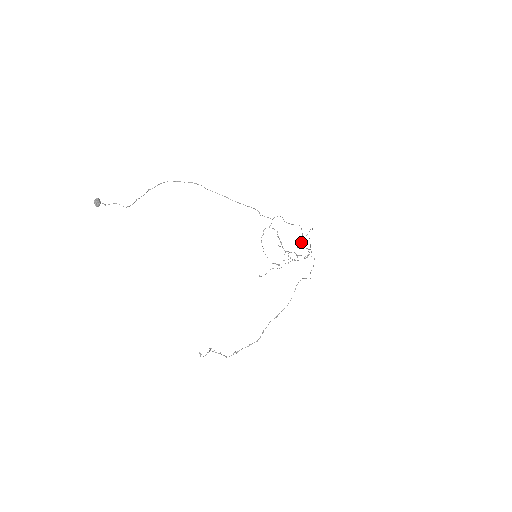
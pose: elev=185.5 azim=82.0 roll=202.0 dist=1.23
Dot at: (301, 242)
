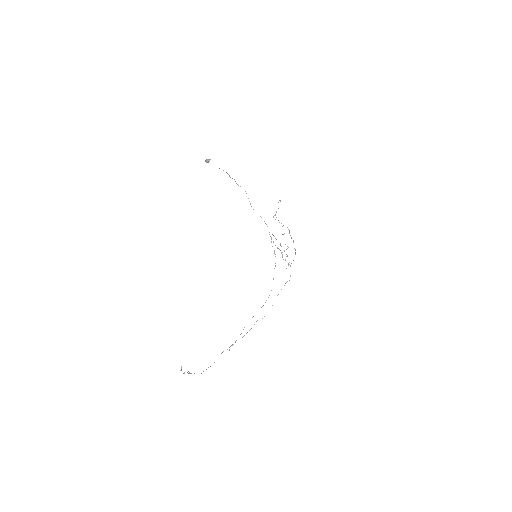
Dot at: occluded
